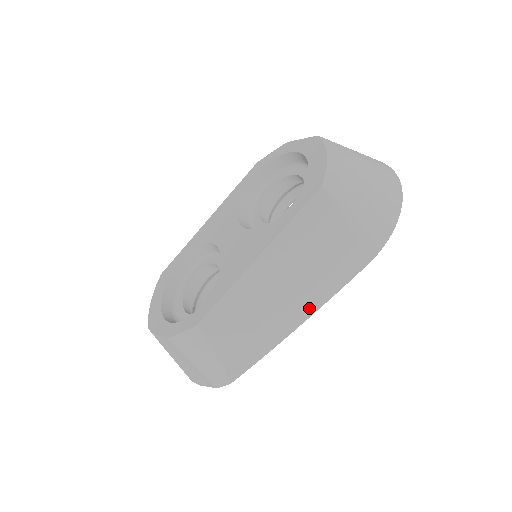
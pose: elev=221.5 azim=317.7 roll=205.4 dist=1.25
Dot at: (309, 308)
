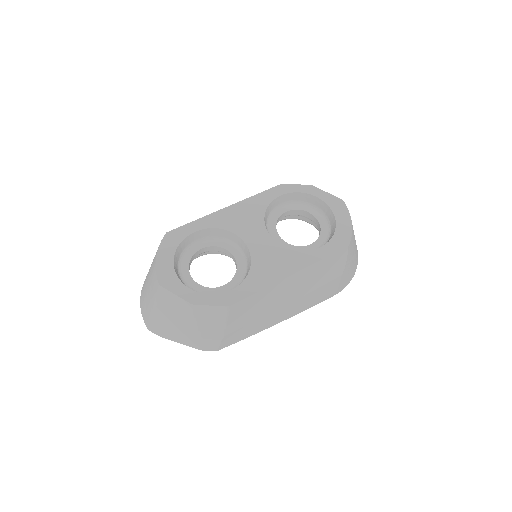
Dot at: (290, 314)
